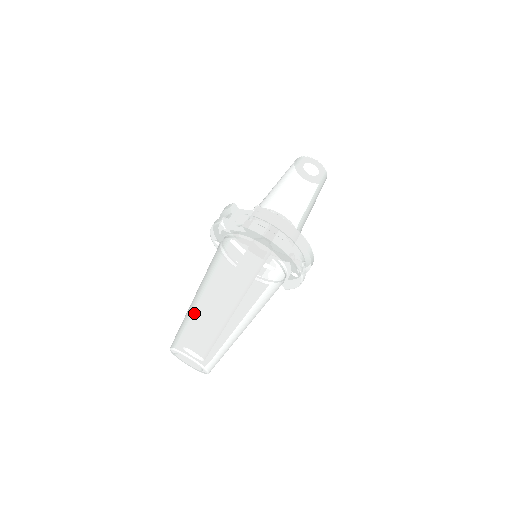
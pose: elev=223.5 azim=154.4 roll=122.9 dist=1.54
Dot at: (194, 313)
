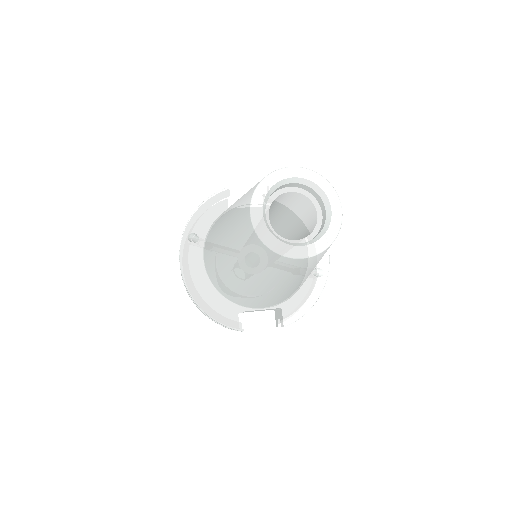
Dot at: occluded
